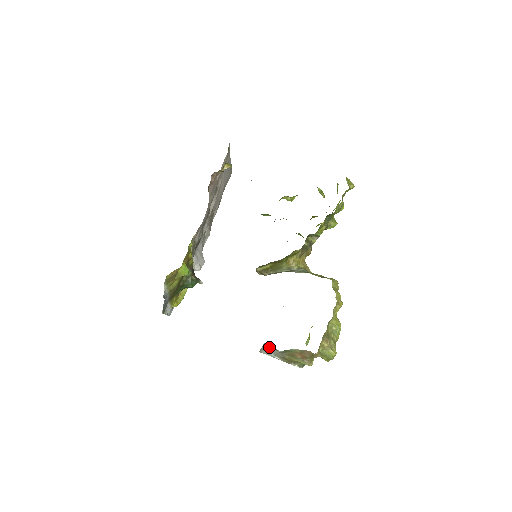
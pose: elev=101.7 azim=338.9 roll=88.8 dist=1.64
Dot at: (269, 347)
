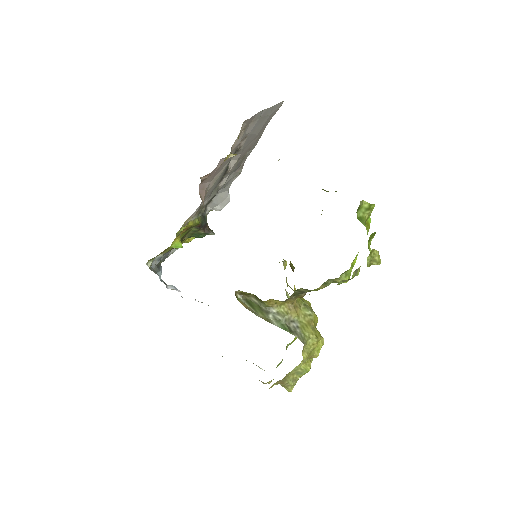
Dot at: occluded
